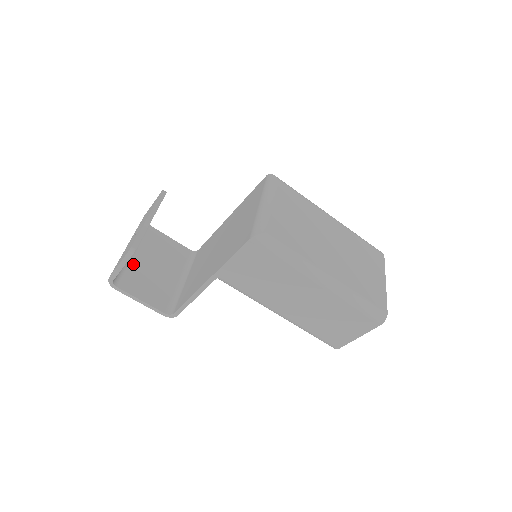
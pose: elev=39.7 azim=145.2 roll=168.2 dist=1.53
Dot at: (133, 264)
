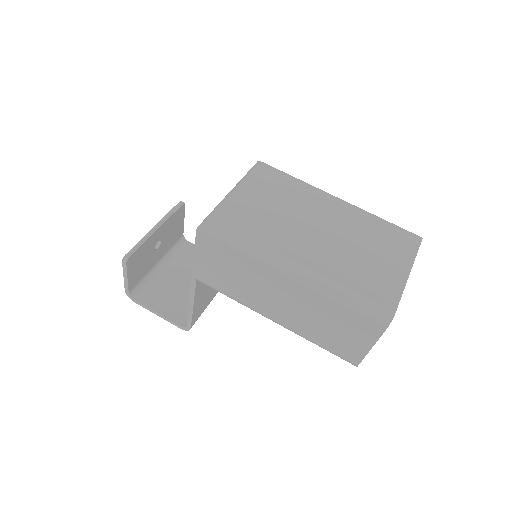
Dot at: (158, 278)
